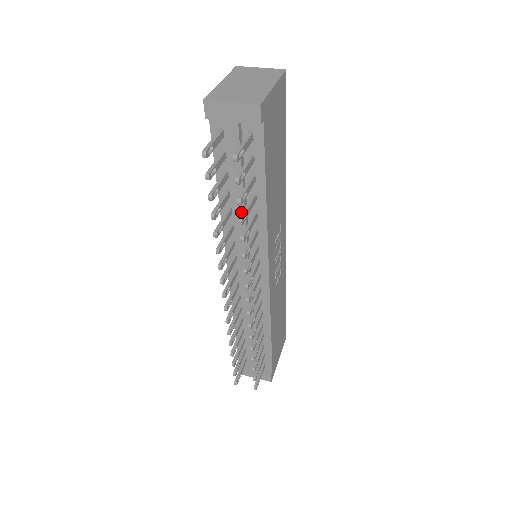
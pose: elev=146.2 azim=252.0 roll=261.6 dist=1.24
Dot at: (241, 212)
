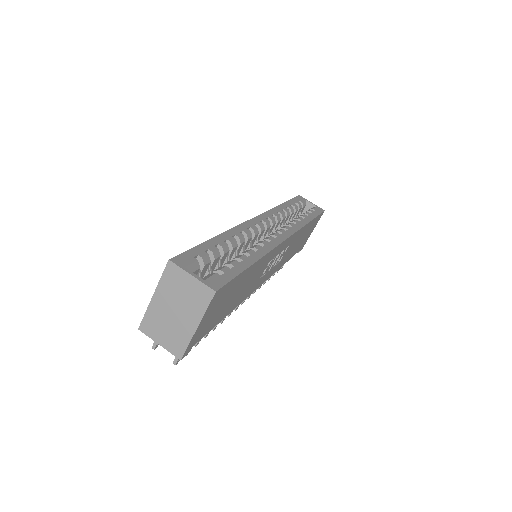
Dot at: occluded
